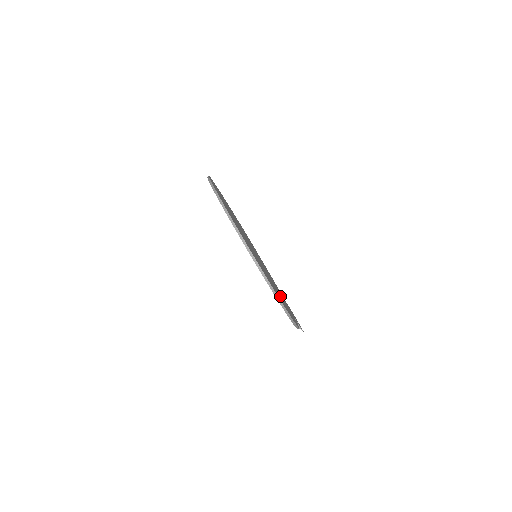
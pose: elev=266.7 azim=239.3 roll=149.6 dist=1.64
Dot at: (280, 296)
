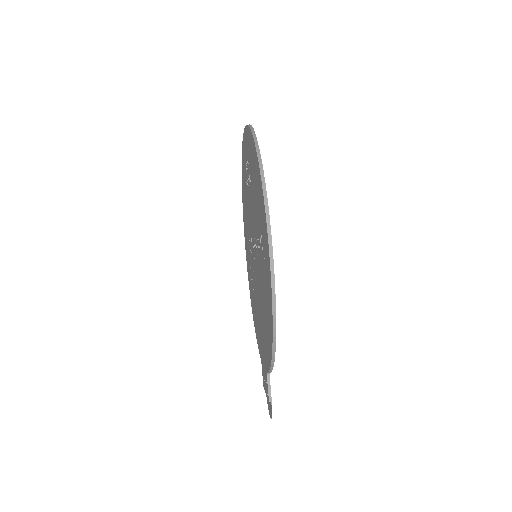
Dot at: occluded
